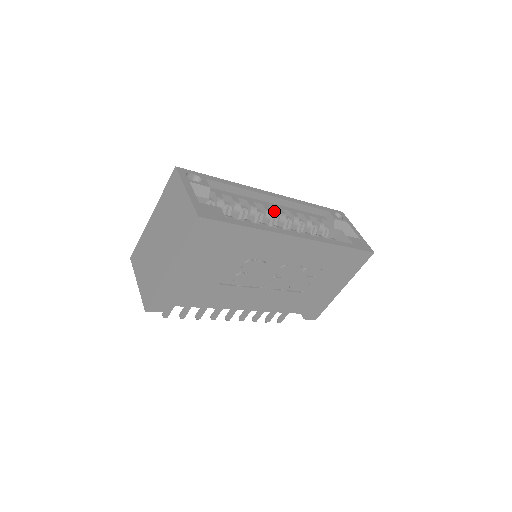
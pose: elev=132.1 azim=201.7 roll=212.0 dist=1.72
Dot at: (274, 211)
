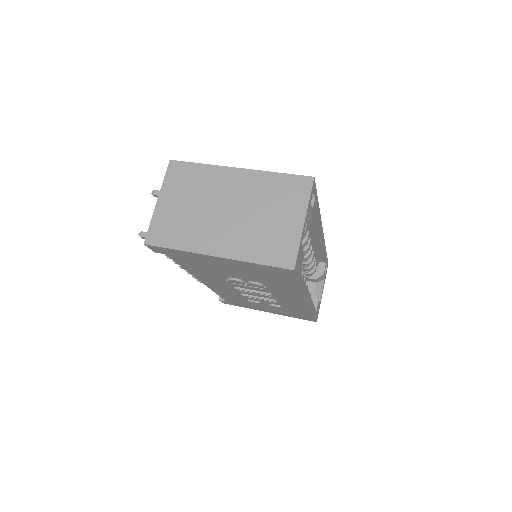
Dot at: occluded
